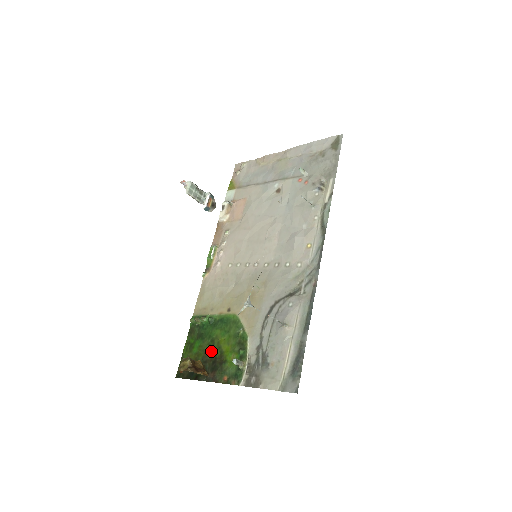
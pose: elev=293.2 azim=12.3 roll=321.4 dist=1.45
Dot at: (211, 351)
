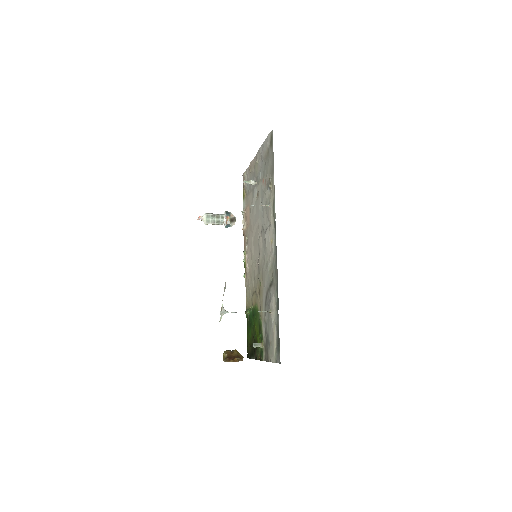
Dot at: (253, 336)
